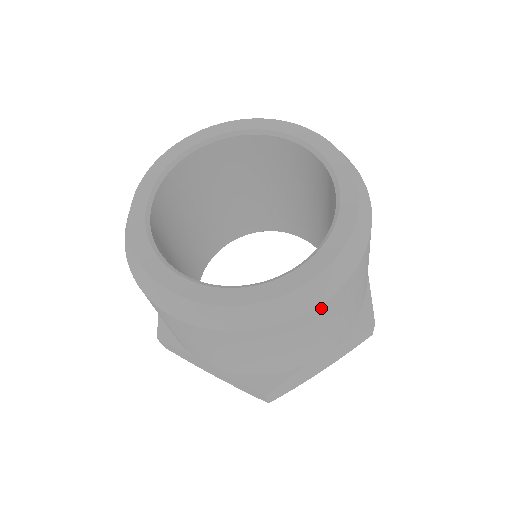
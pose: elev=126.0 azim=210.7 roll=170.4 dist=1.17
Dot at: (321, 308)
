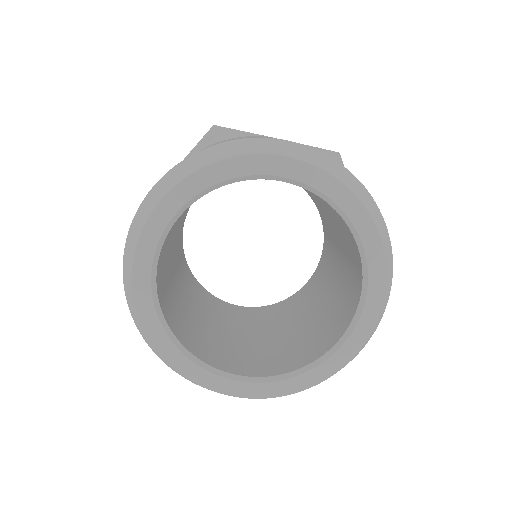
Dot at: occluded
